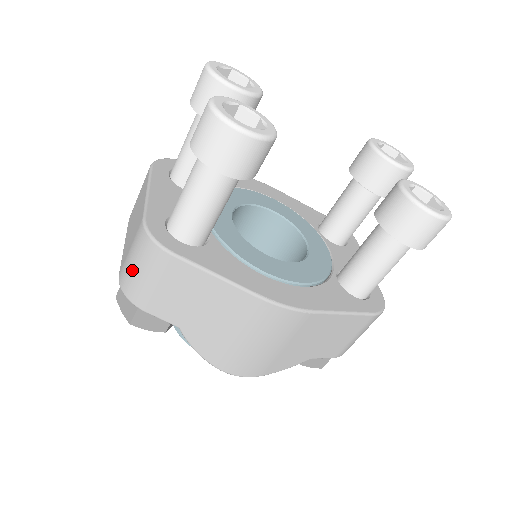
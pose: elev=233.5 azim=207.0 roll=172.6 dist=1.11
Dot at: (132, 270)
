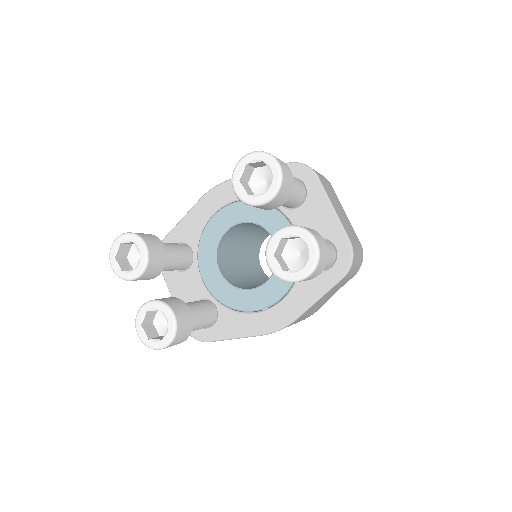
Dot at: occluded
